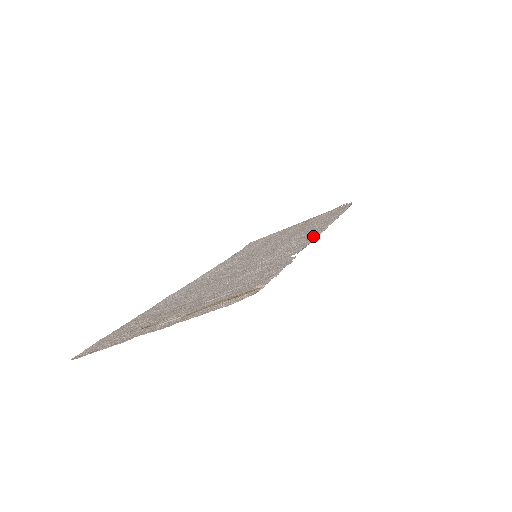
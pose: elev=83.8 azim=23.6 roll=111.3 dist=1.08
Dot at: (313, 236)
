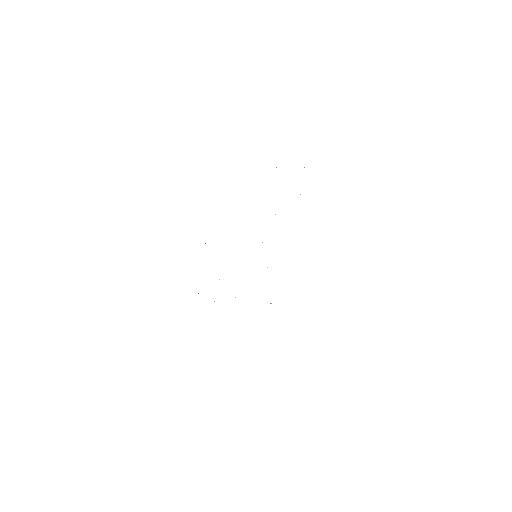
Dot at: occluded
